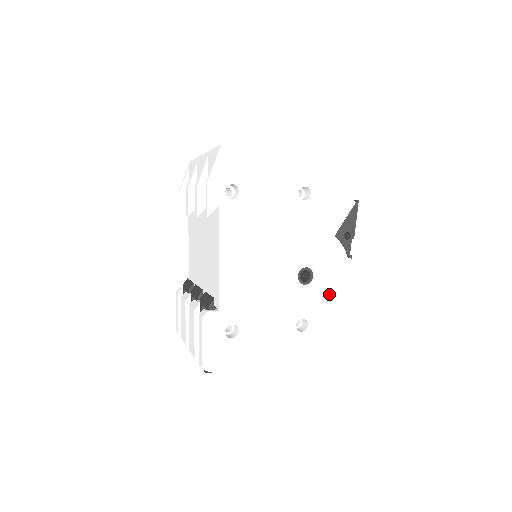
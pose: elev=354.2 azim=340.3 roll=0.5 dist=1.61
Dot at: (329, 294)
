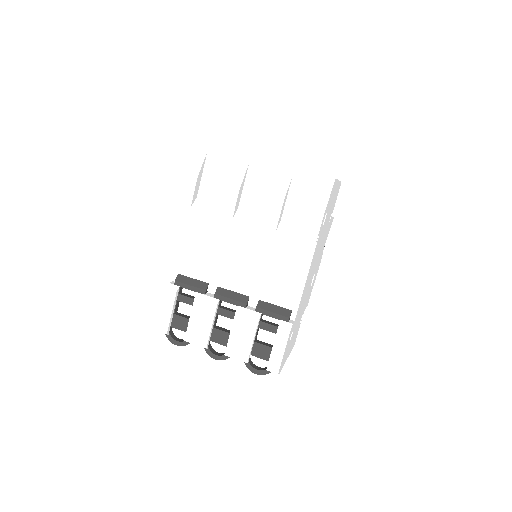
Dot at: occluded
